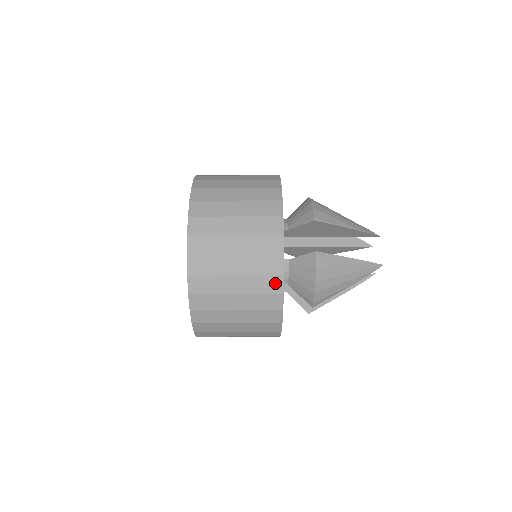
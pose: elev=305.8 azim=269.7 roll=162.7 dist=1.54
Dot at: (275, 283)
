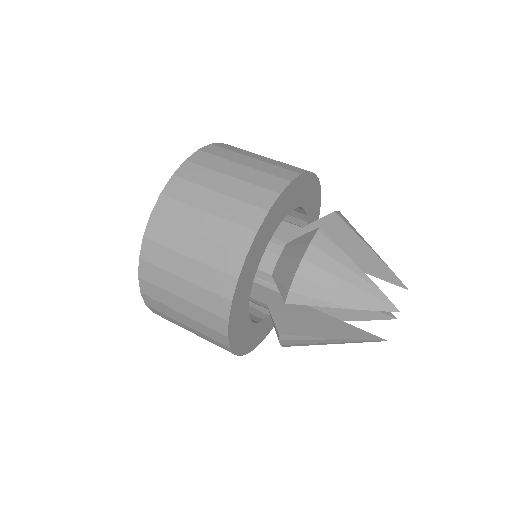
Dot at: (254, 216)
